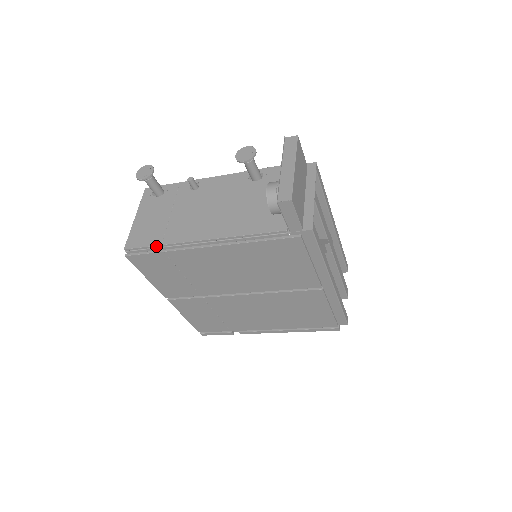
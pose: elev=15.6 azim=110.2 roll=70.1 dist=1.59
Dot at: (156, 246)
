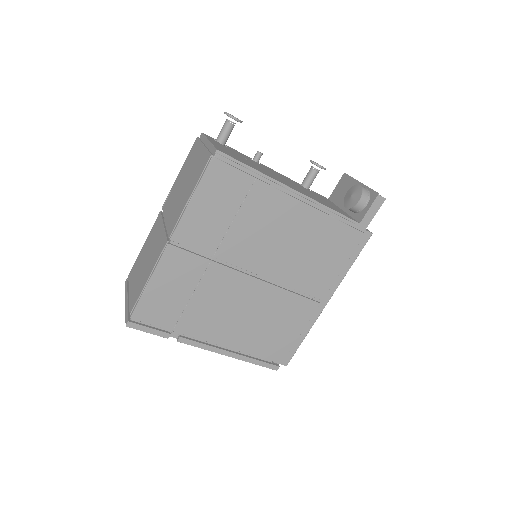
Dot at: (252, 168)
